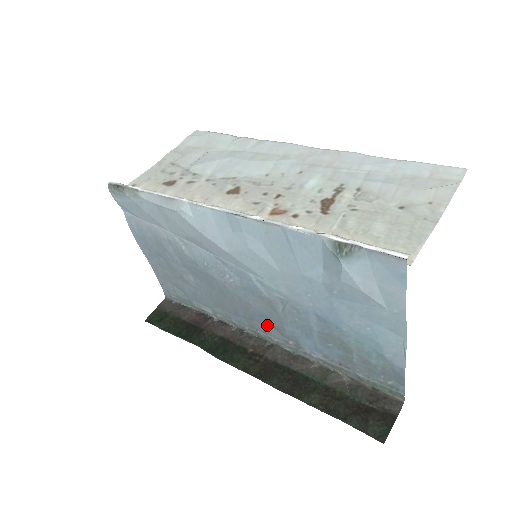
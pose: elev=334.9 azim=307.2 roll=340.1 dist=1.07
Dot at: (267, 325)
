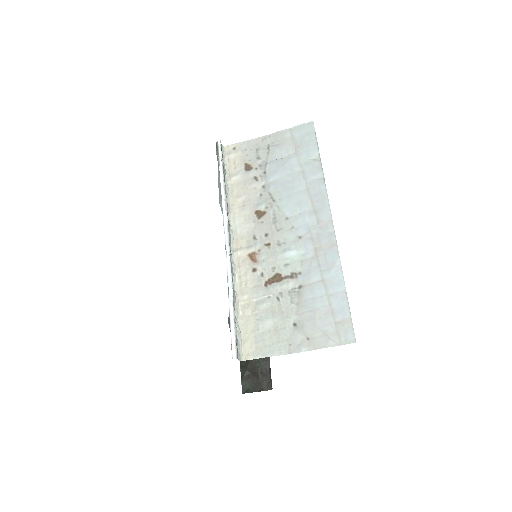
Dot at: occluded
